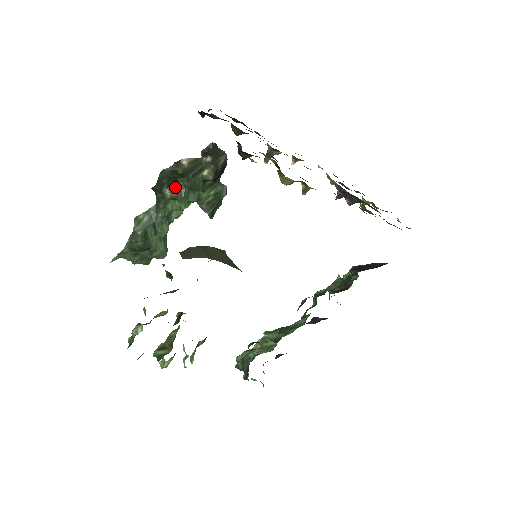
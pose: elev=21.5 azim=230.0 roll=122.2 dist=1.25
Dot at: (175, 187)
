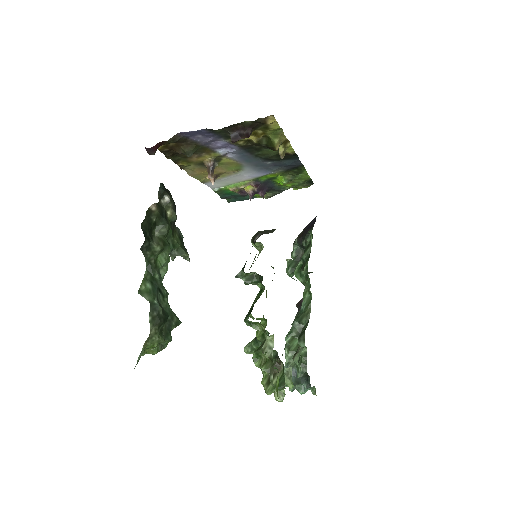
Dot at: (156, 239)
